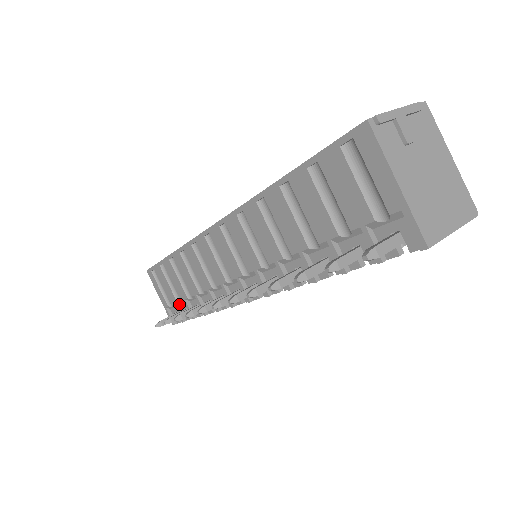
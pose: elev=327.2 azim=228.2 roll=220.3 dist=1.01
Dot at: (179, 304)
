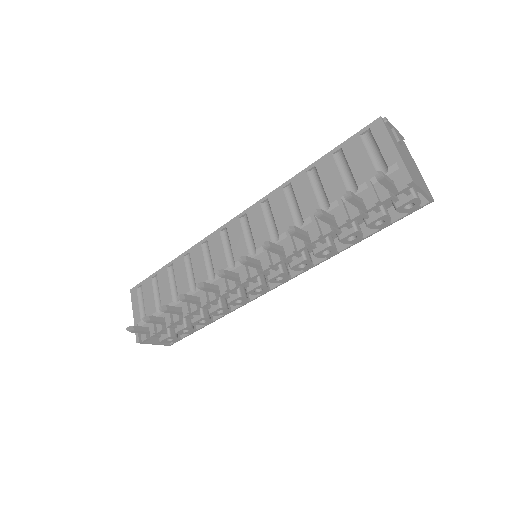
Dot at: (156, 315)
